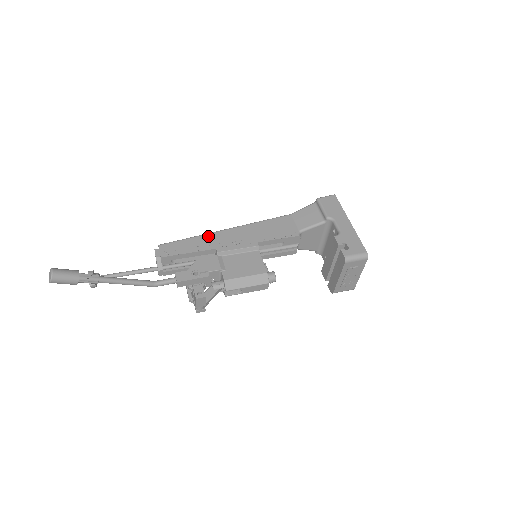
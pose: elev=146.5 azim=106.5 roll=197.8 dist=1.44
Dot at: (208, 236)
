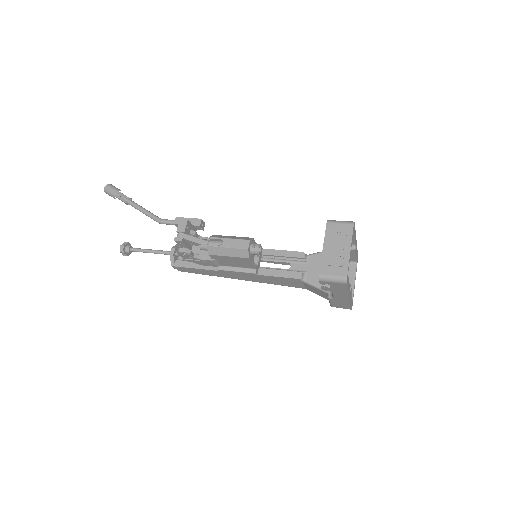
Dot at: occluded
